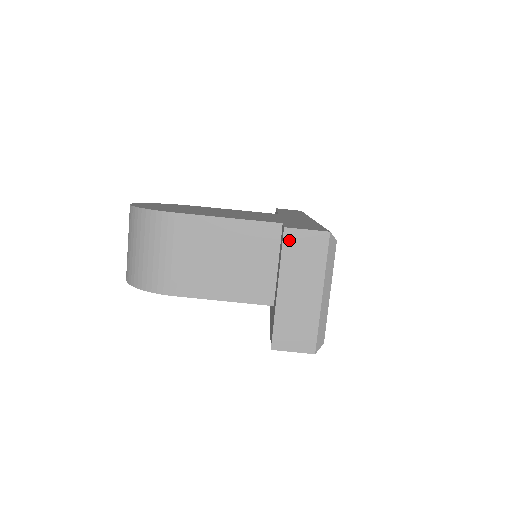
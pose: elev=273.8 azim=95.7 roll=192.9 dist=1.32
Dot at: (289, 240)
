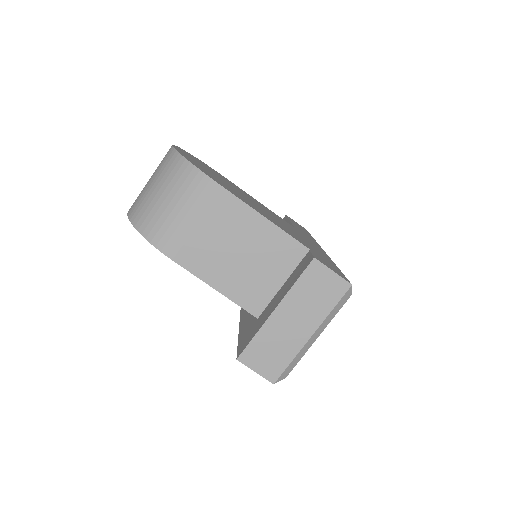
Dot at: (312, 271)
